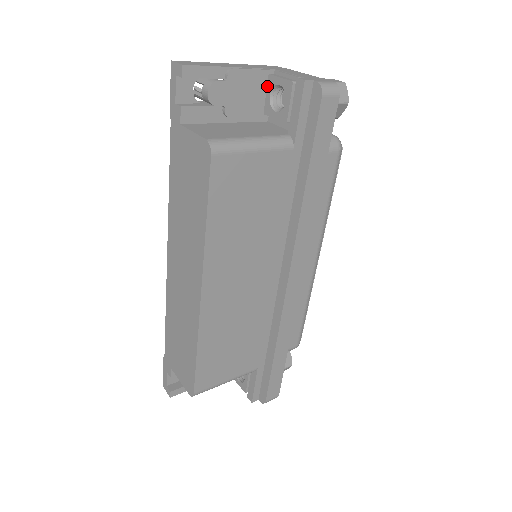
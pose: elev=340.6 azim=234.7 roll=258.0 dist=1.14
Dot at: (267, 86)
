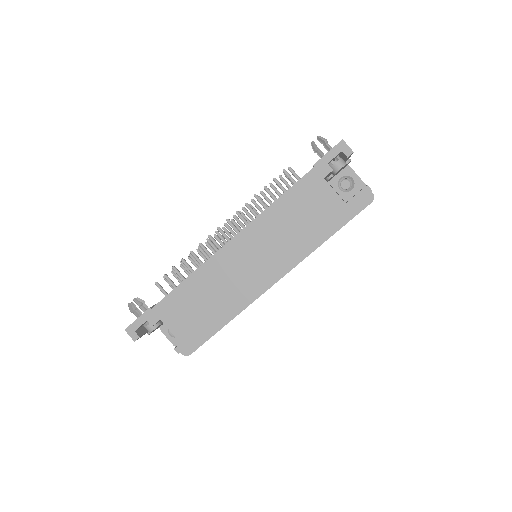
Dot at: (342, 171)
